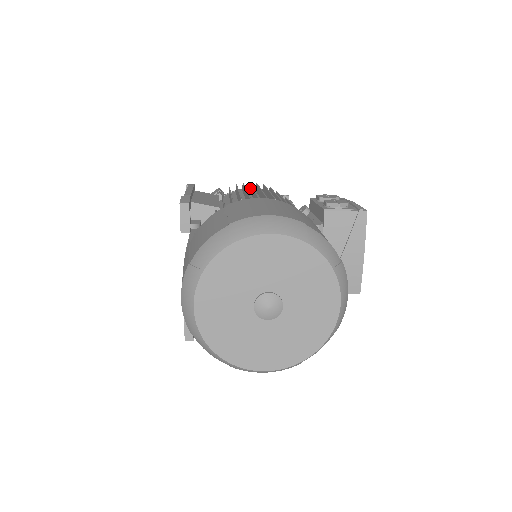
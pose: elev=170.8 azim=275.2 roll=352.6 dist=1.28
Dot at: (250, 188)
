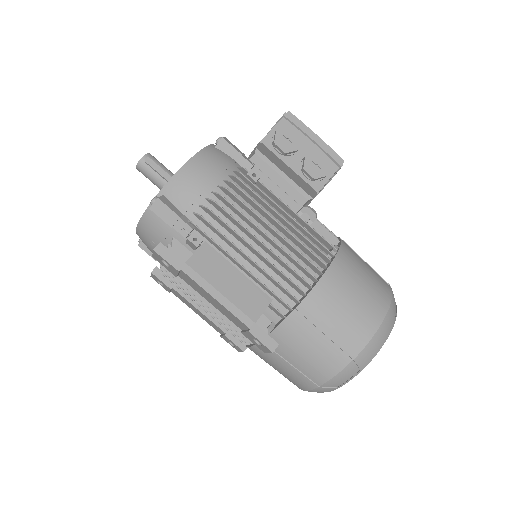
Dot at: (233, 209)
